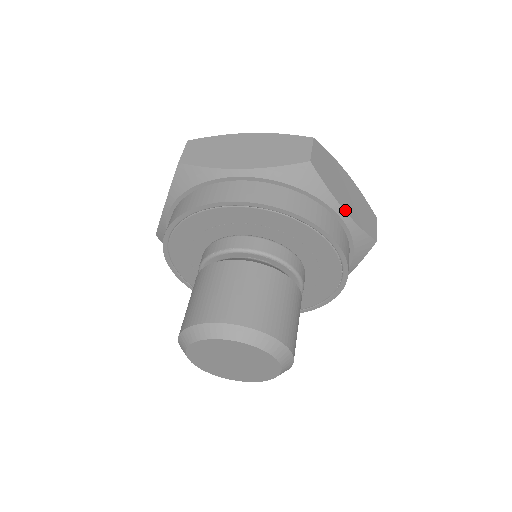
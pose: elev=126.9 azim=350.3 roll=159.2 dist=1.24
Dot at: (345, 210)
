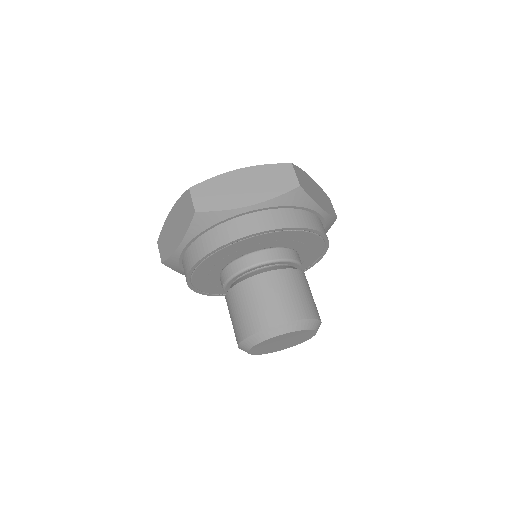
Dot at: (249, 205)
